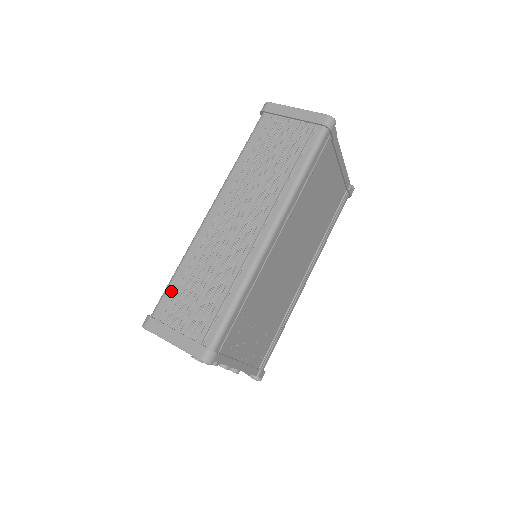
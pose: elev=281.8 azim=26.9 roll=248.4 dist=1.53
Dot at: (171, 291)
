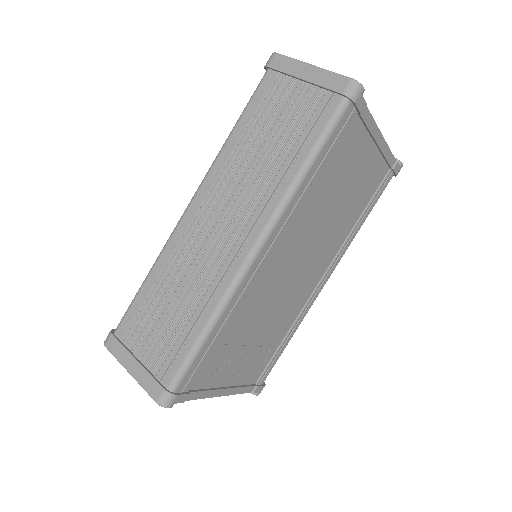
Dot at: (136, 306)
